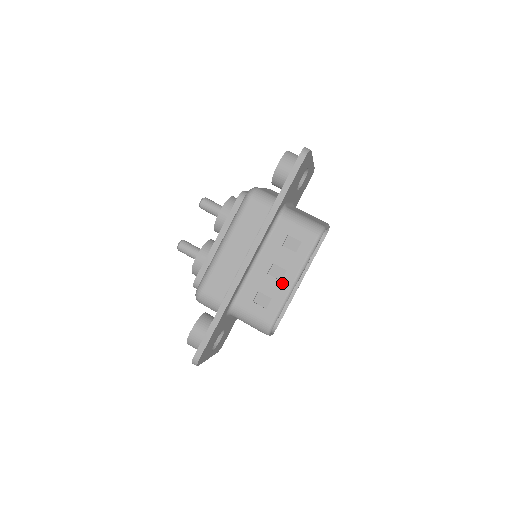
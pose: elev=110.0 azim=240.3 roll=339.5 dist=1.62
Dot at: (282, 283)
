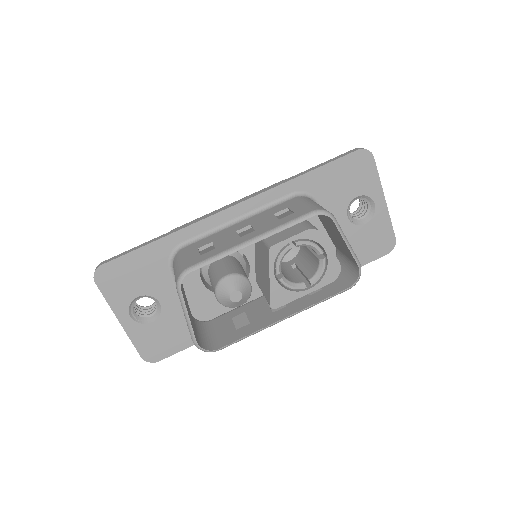
Dot at: (239, 239)
